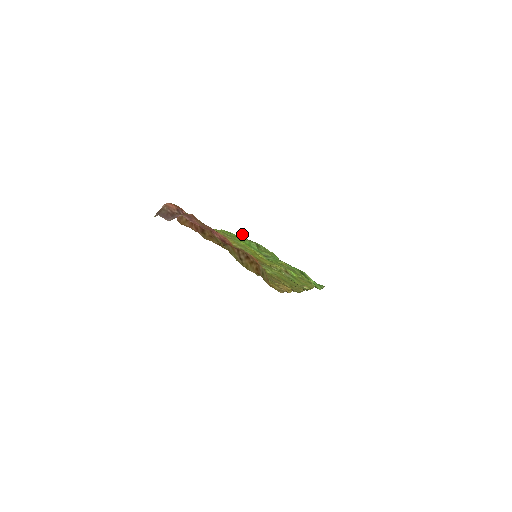
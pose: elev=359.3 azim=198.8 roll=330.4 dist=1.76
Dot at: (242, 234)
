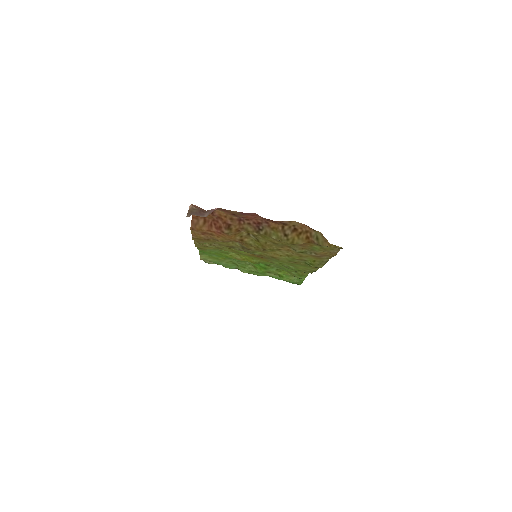
Dot at: occluded
